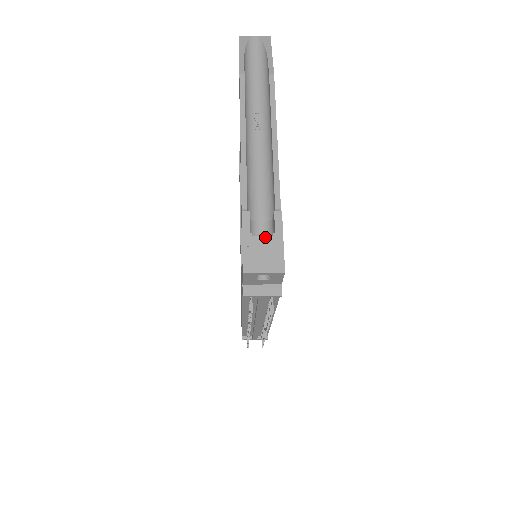
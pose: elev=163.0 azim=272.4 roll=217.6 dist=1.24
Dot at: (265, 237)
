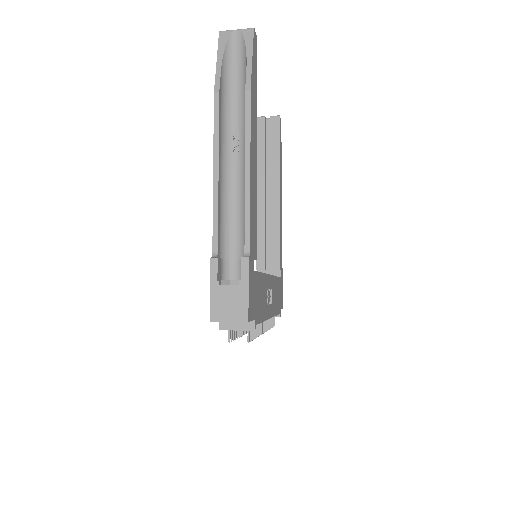
Dot at: (231, 285)
